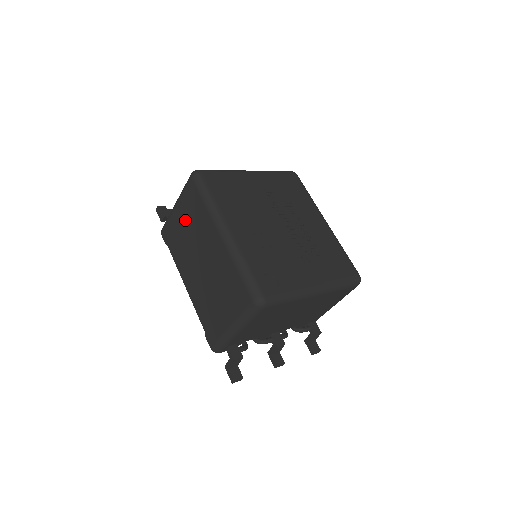
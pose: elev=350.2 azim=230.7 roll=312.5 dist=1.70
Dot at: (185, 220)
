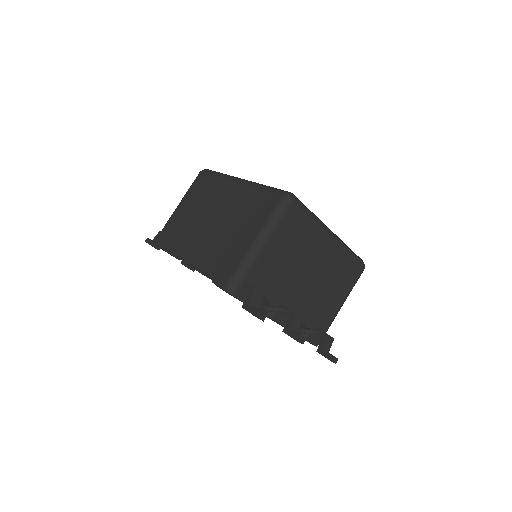
Dot at: (191, 205)
